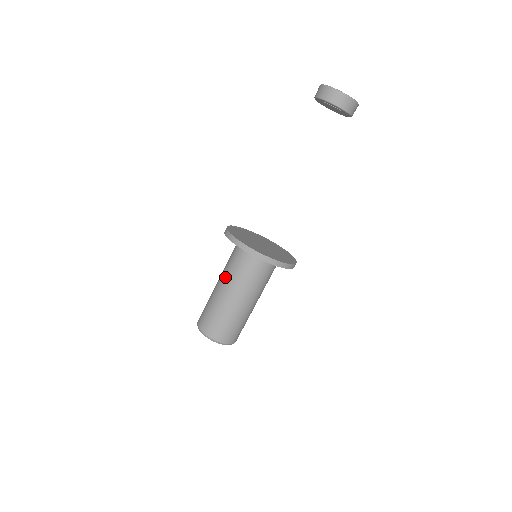
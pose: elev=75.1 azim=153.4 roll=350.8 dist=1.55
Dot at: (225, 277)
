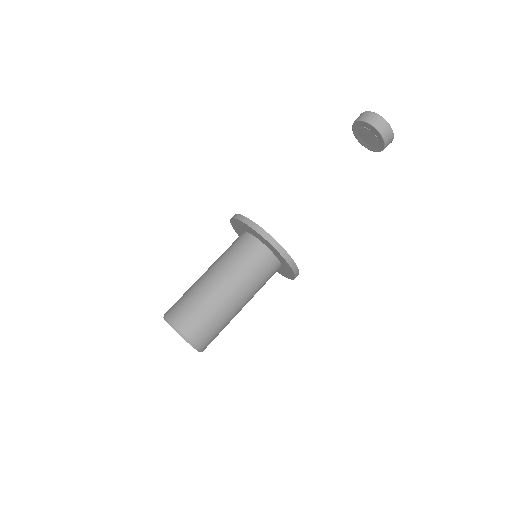
Dot at: (224, 268)
